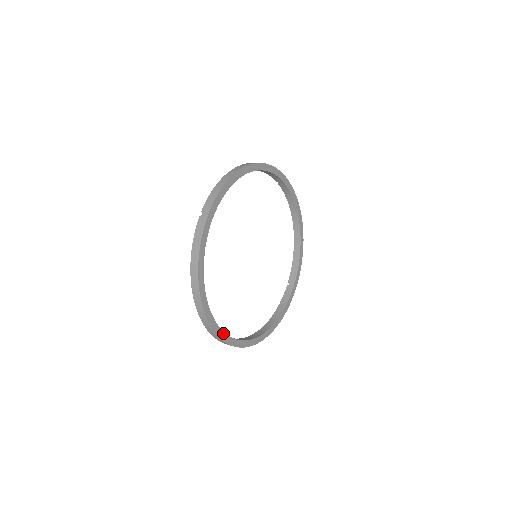
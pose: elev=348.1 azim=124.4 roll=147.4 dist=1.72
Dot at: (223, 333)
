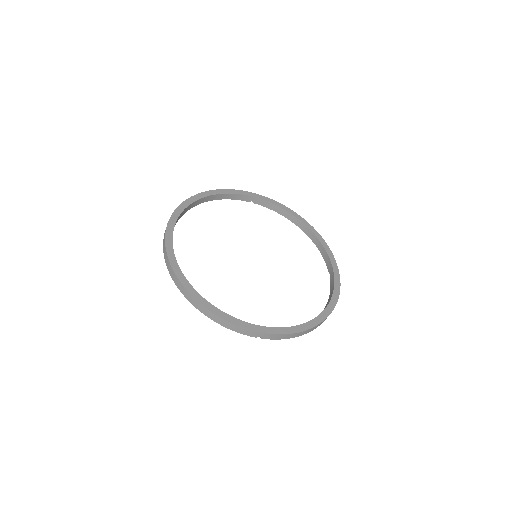
Dot at: (243, 322)
